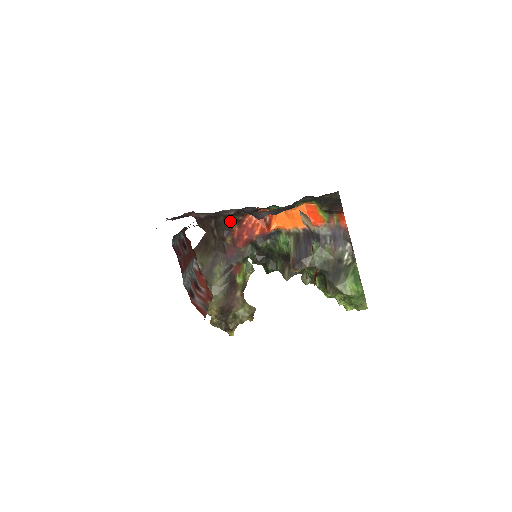
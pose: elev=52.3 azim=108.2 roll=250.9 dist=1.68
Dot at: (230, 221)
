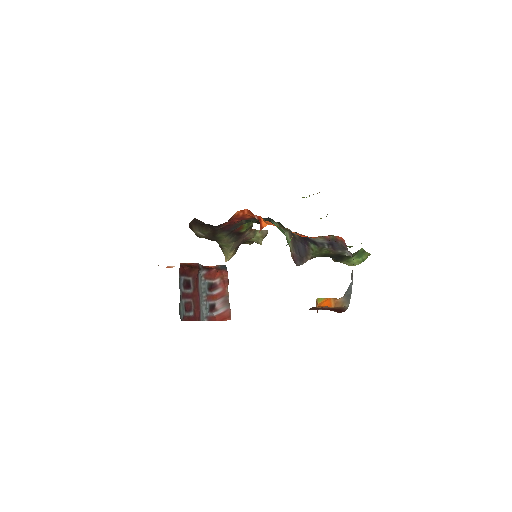
Dot at: occluded
